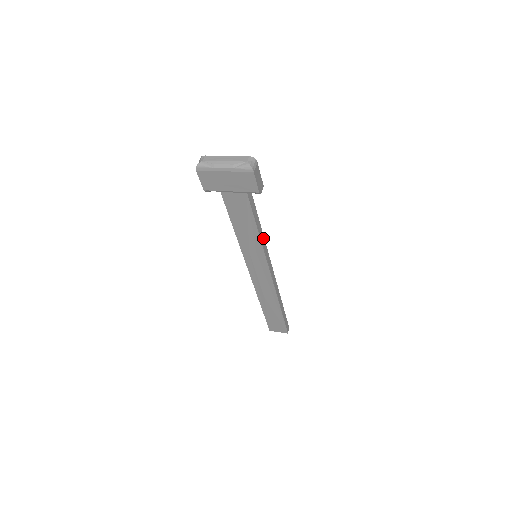
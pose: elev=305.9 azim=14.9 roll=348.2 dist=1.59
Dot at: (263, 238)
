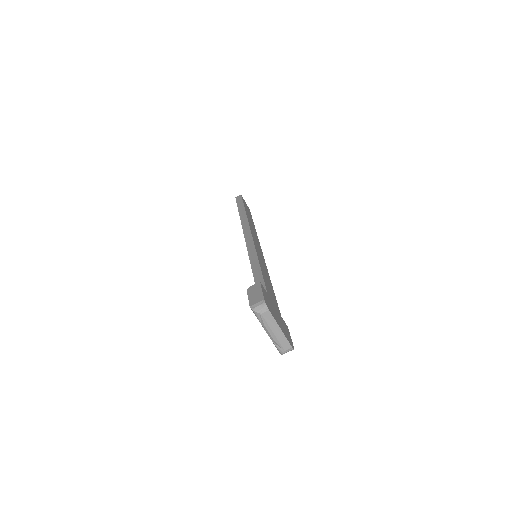
Dot at: occluded
